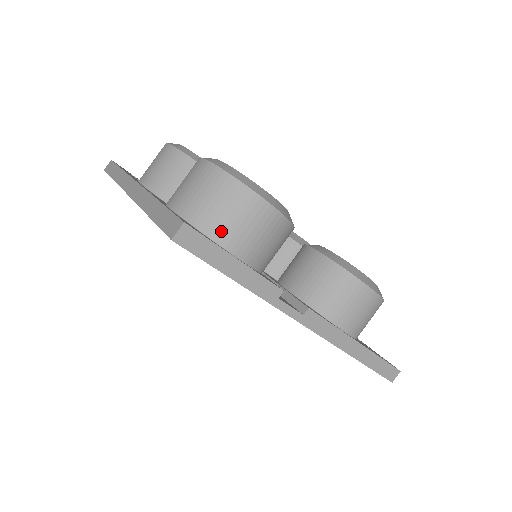
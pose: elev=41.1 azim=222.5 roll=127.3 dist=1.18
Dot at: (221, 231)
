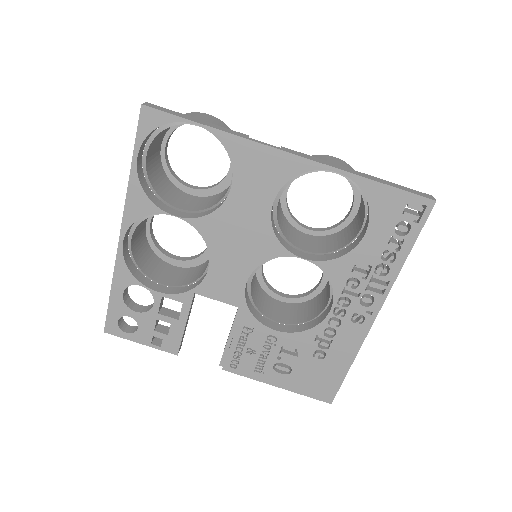
Dot at: occluded
